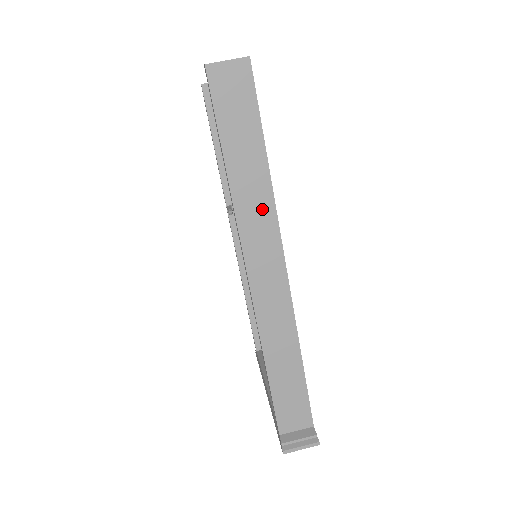
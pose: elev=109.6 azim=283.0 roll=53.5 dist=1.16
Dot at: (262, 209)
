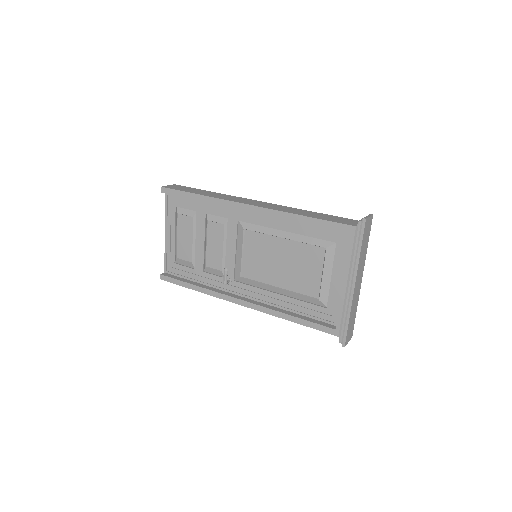
Dot at: (227, 196)
